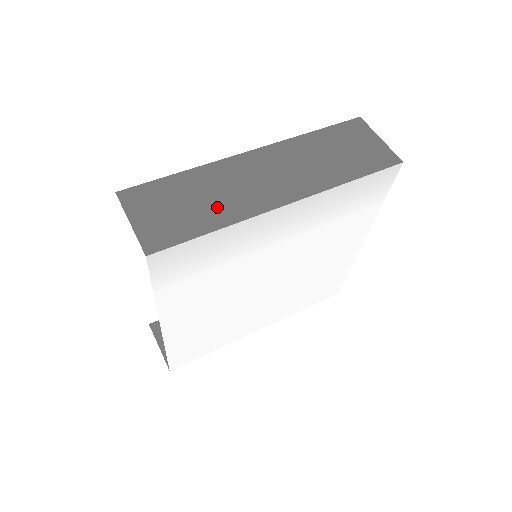
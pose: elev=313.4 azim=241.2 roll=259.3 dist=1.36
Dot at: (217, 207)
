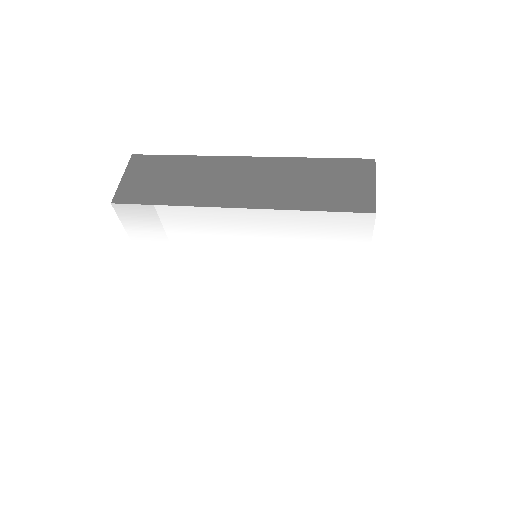
Dot at: (184, 189)
